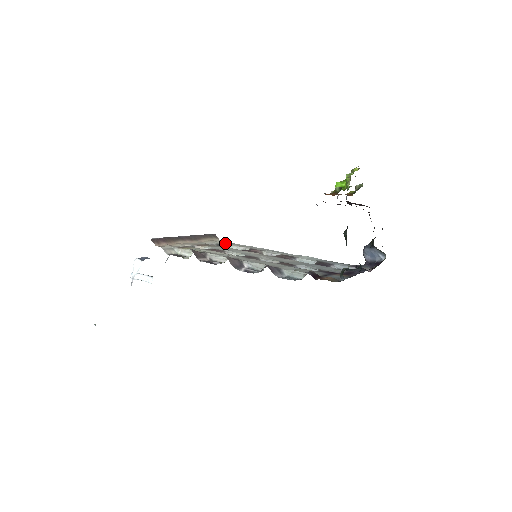
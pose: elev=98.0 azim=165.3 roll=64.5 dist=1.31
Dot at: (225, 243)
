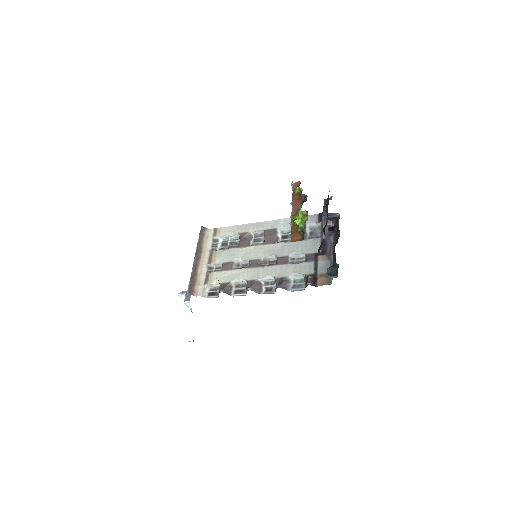
Dot at: (217, 235)
